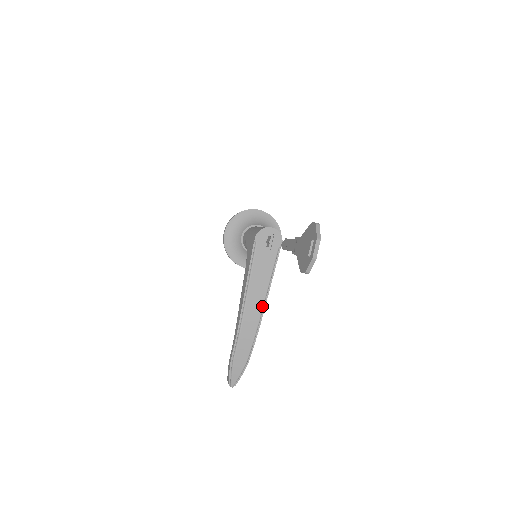
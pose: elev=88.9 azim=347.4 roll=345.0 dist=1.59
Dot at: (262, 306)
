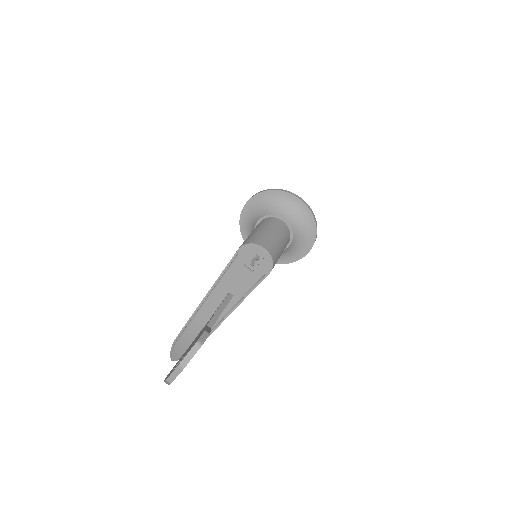
Dot at: (219, 319)
